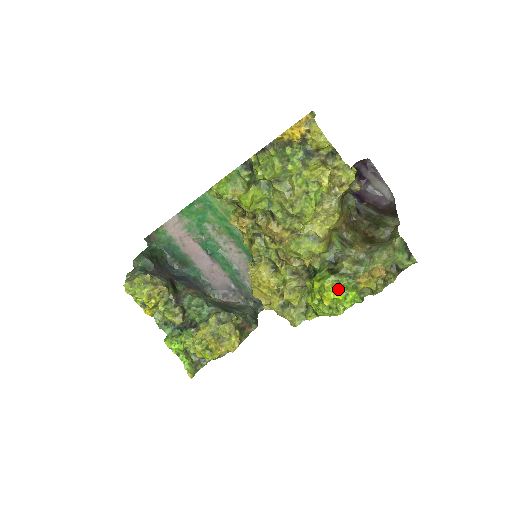
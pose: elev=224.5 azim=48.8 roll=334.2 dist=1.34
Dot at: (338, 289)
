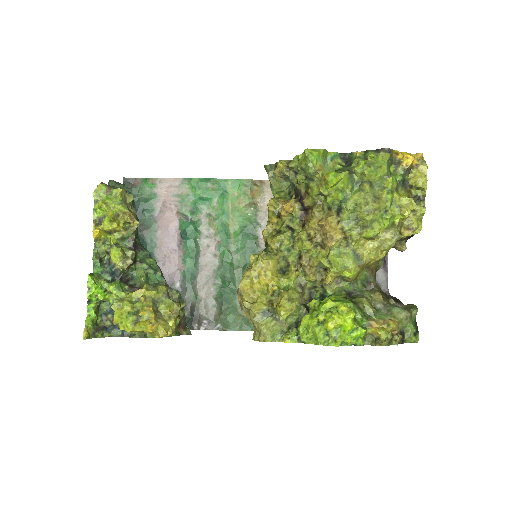
Dot at: (353, 317)
